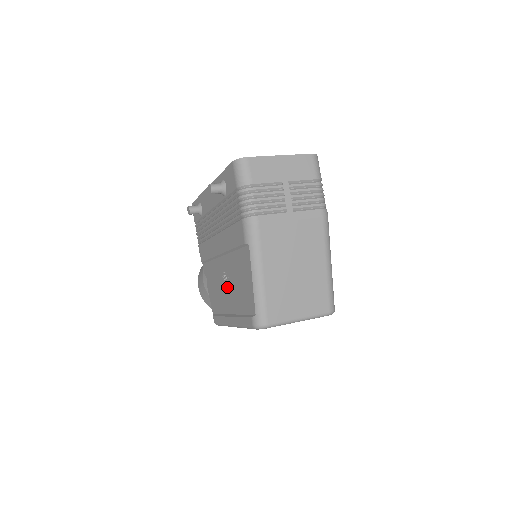
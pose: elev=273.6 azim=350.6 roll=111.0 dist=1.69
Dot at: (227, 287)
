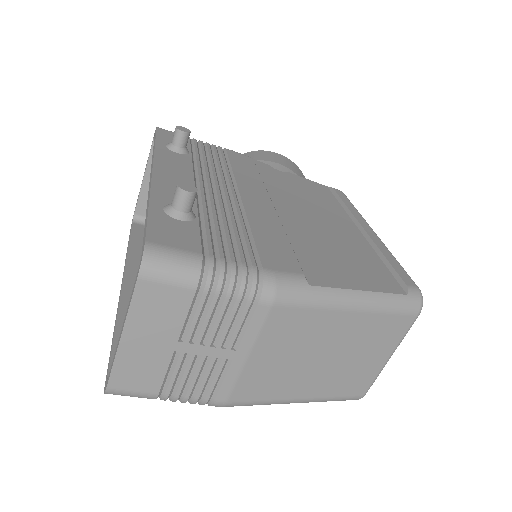
Dot at: occluded
